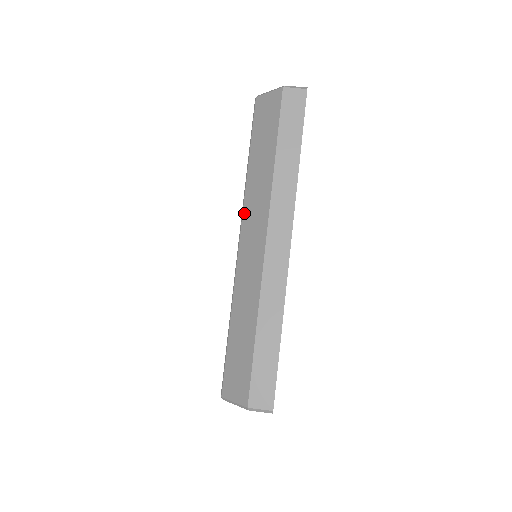
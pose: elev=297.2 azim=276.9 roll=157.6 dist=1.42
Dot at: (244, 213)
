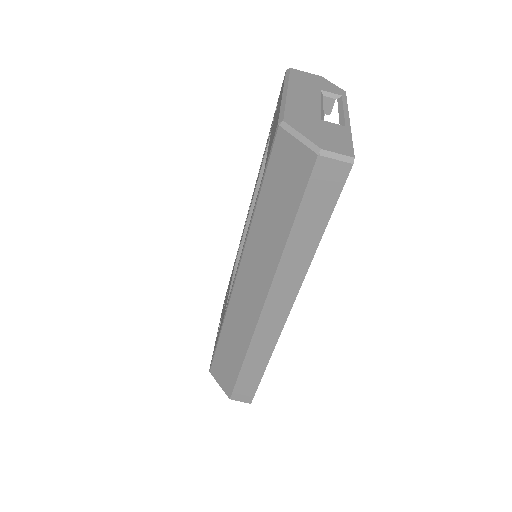
Dot at: (244, 257)
